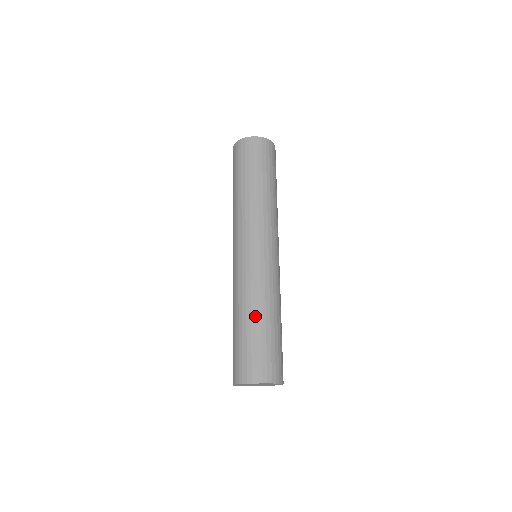
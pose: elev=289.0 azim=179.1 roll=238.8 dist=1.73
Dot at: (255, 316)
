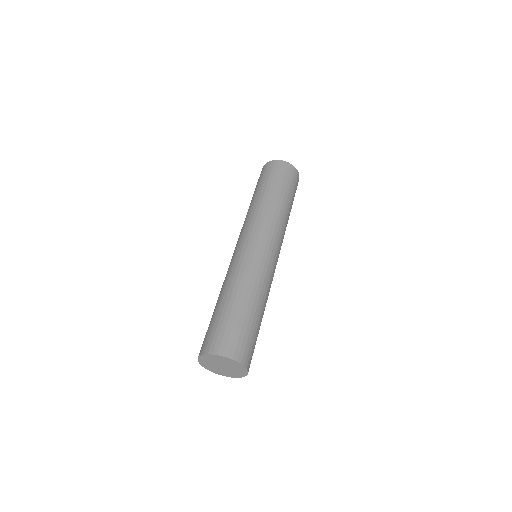
Dot at: (226, 296)
